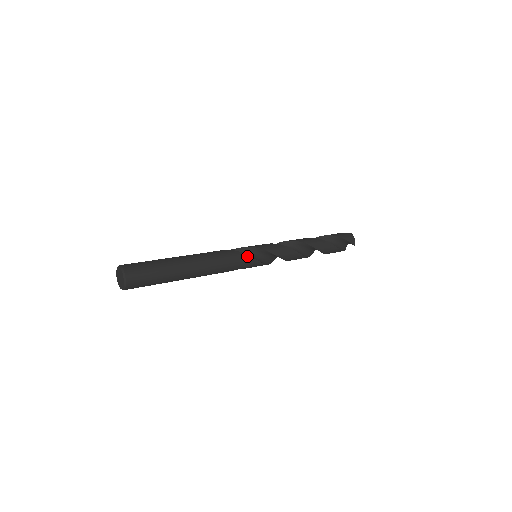
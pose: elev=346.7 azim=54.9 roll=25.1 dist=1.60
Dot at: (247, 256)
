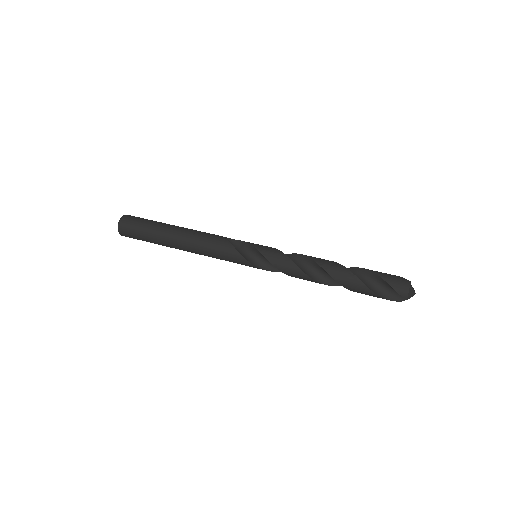
Dot at: (235, 250)
